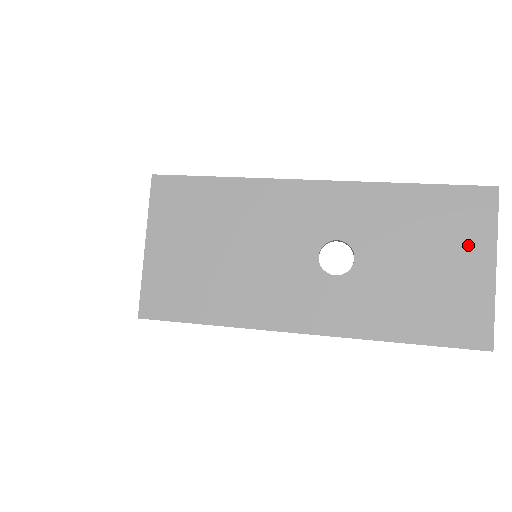
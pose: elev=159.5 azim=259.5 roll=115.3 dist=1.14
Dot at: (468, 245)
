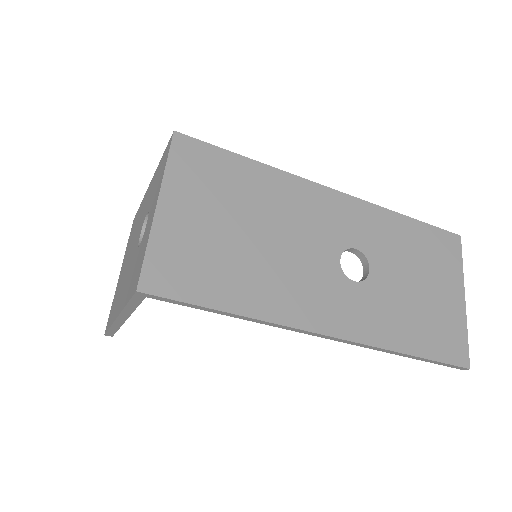
Dot at: (447, 276)
